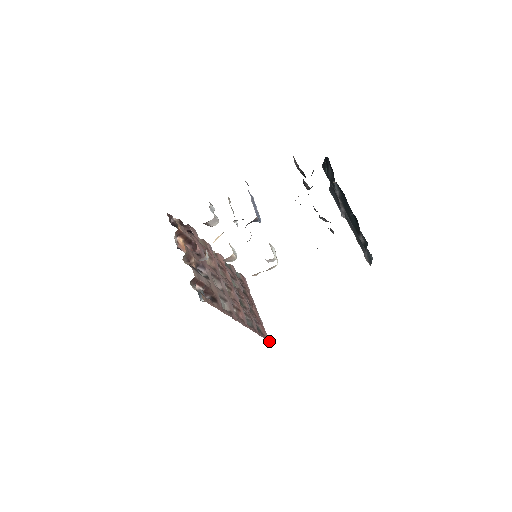
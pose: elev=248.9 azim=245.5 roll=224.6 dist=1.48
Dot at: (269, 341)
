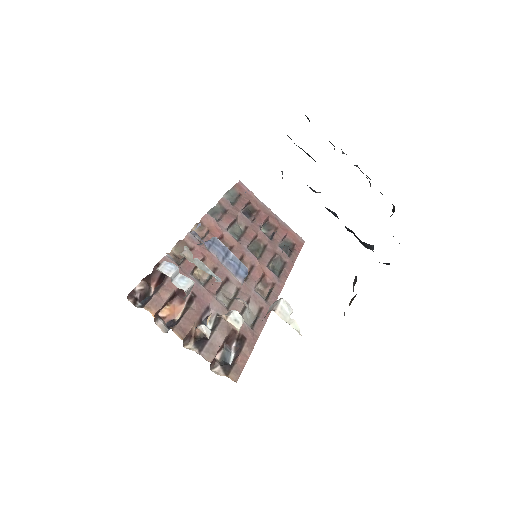
Dot at: (304, 242)
